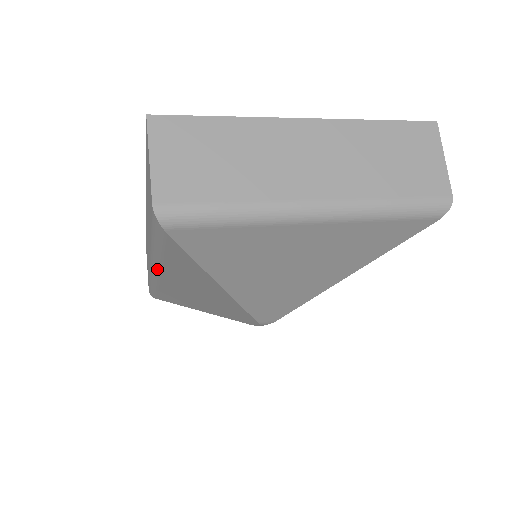
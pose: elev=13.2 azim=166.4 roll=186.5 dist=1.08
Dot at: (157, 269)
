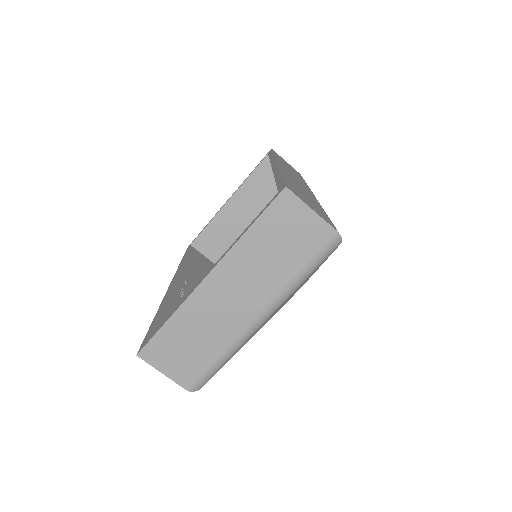
Dot at: occluded
